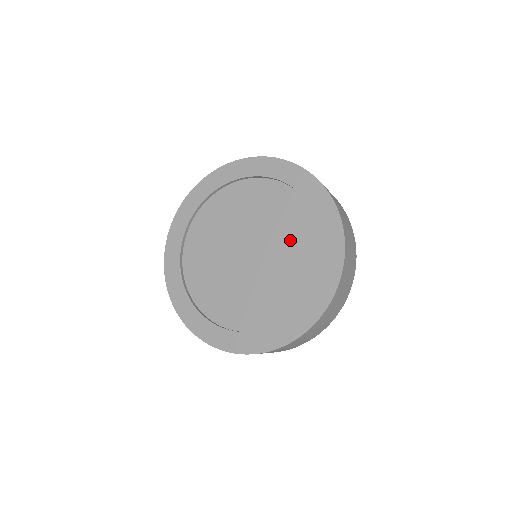
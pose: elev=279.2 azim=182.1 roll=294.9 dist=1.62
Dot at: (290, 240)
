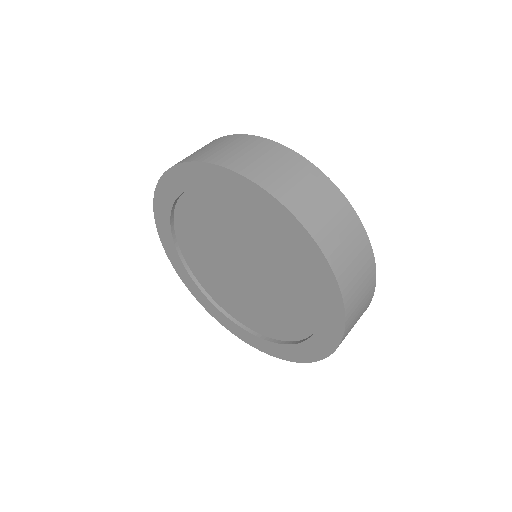
Dot at: (236, 226)
